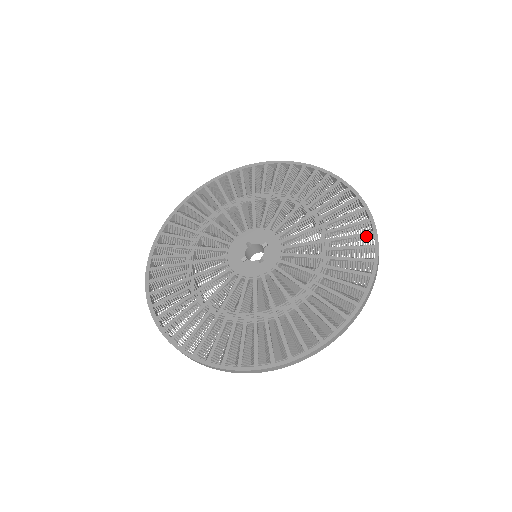
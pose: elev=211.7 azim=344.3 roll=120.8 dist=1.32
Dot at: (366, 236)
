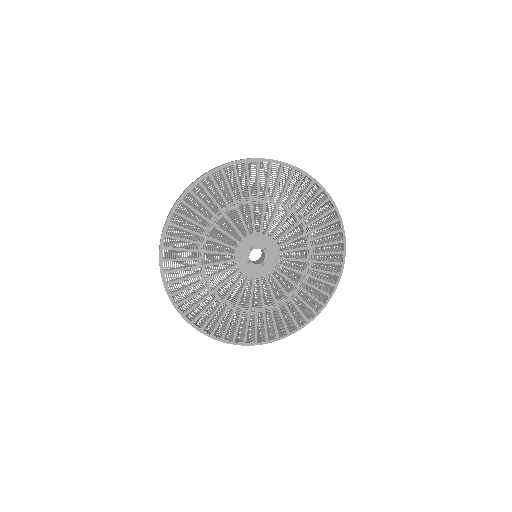
Dot at: (338, 244)
